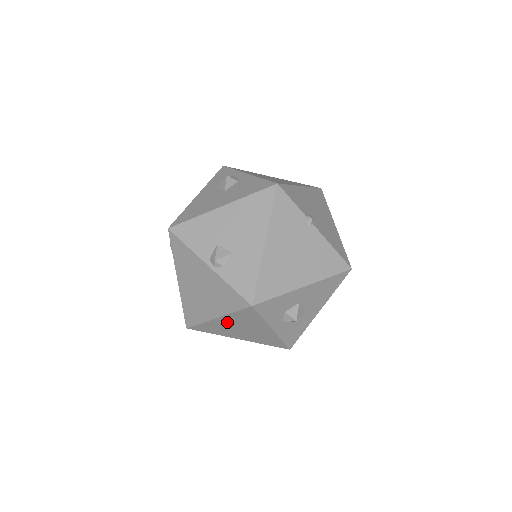
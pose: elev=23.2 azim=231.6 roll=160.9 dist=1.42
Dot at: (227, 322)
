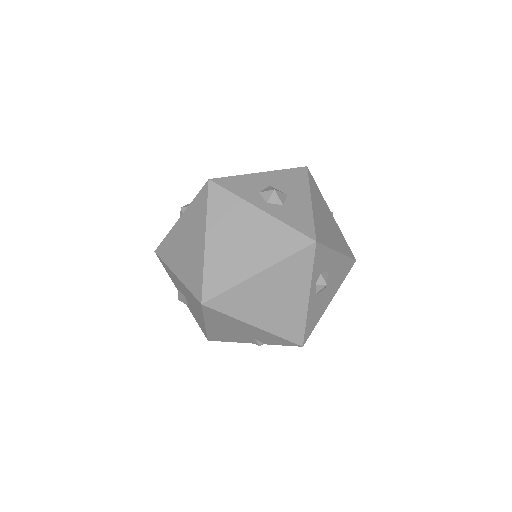
Dot at: (219, 239)
